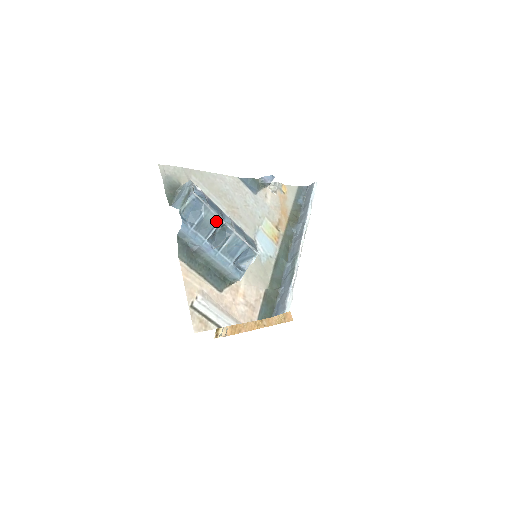
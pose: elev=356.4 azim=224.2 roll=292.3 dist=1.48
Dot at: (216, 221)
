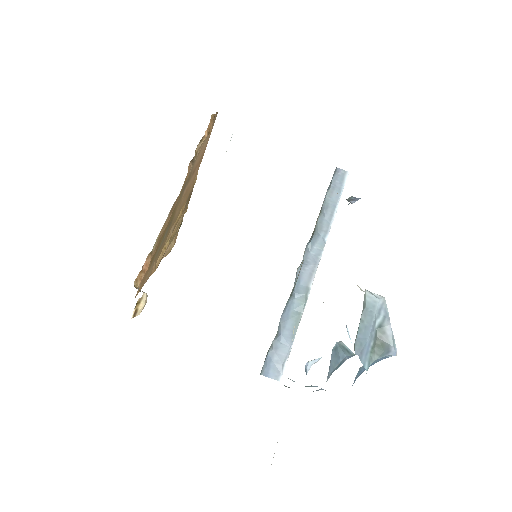
Dot at: occluded
